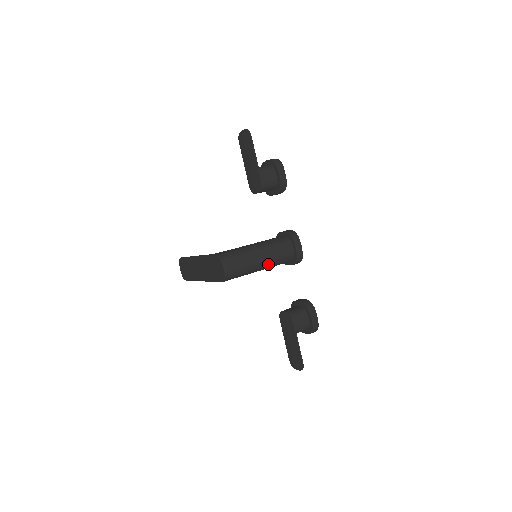
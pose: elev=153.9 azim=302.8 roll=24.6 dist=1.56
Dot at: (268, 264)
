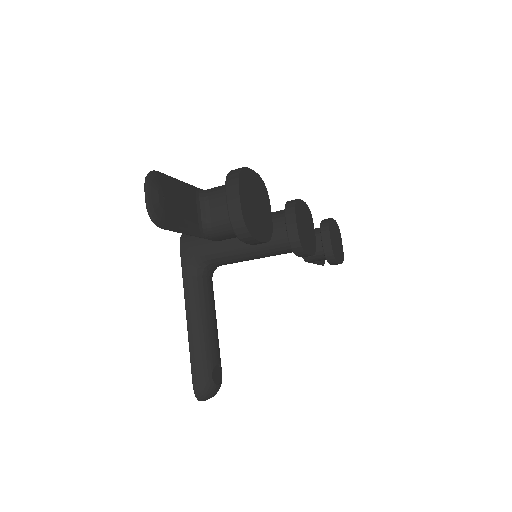
Dot at: occluded
